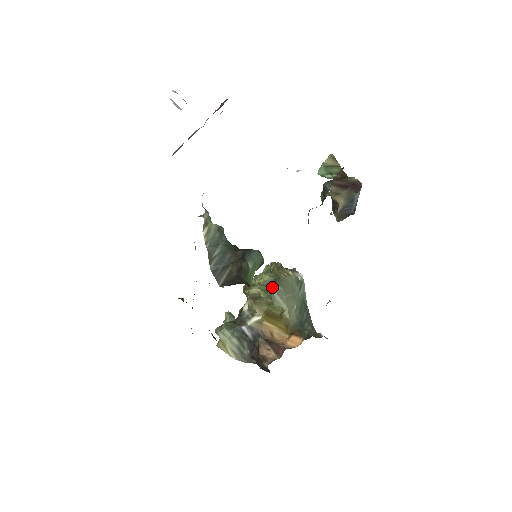
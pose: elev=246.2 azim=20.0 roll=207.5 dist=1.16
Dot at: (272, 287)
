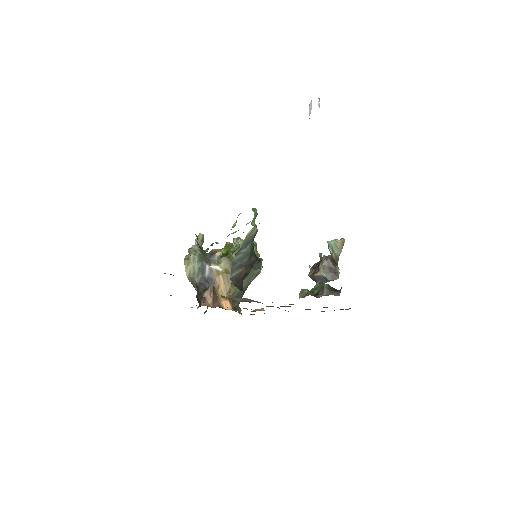
Dot at: occluded
